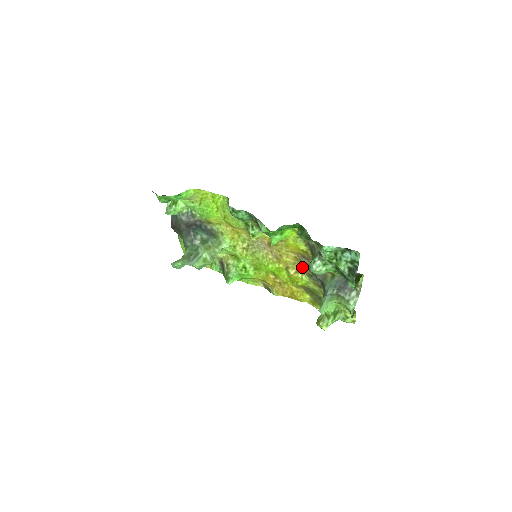
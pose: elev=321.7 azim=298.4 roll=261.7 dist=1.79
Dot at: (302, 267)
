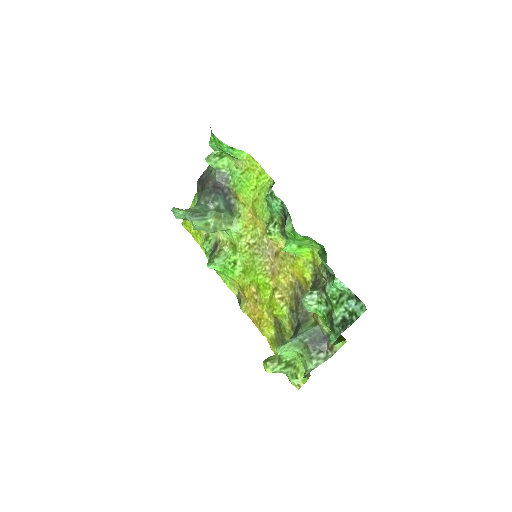
Dot at: (291, 297)
